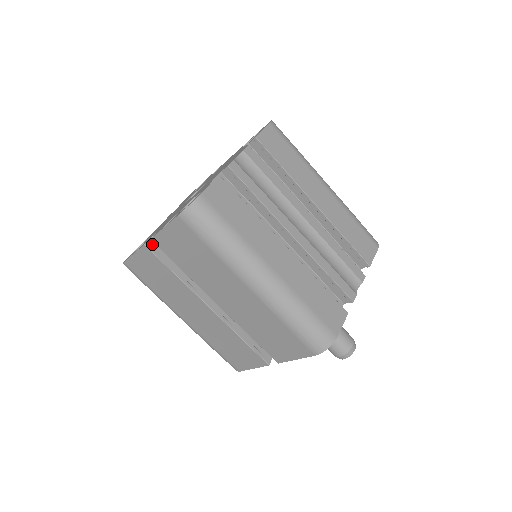
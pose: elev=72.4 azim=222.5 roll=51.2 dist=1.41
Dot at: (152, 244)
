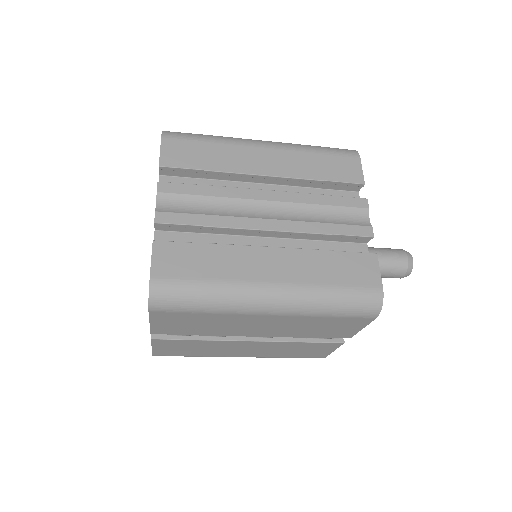
Dot at: occluded
